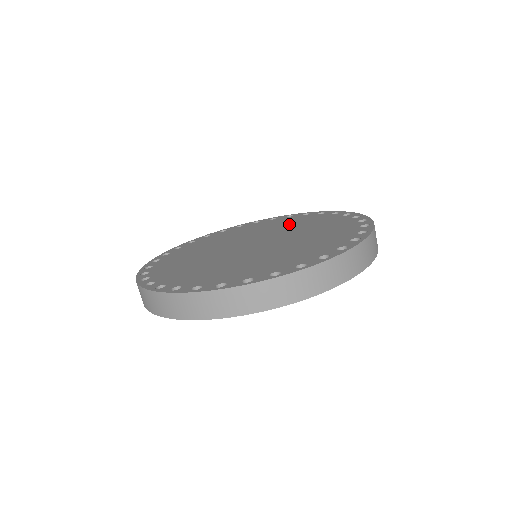
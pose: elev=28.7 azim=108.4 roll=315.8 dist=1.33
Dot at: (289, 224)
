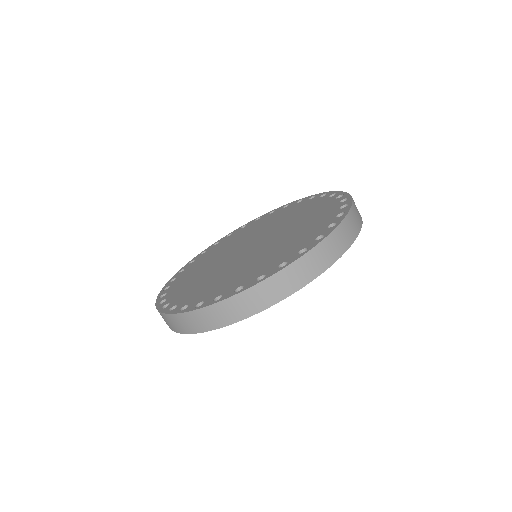
Dot at: (275, 219)
